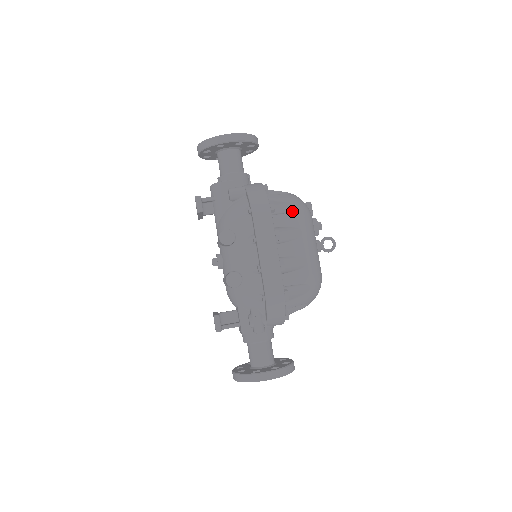
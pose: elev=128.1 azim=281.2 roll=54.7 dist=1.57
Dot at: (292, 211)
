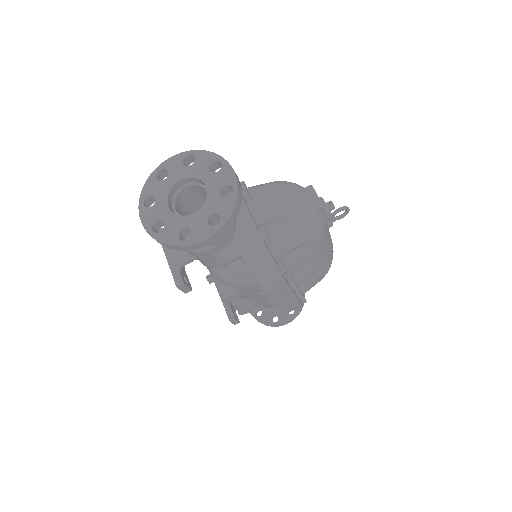
Dot at: (306, 253)
